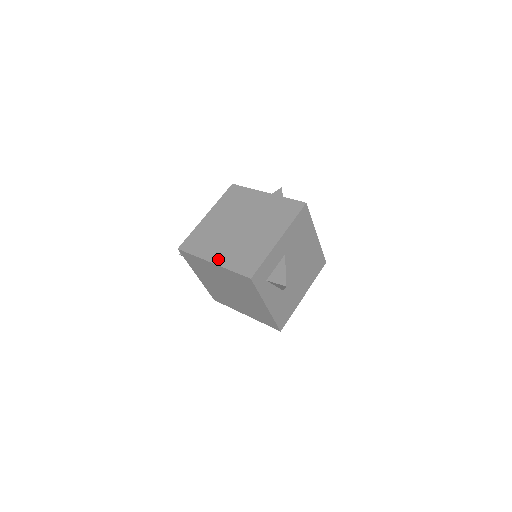
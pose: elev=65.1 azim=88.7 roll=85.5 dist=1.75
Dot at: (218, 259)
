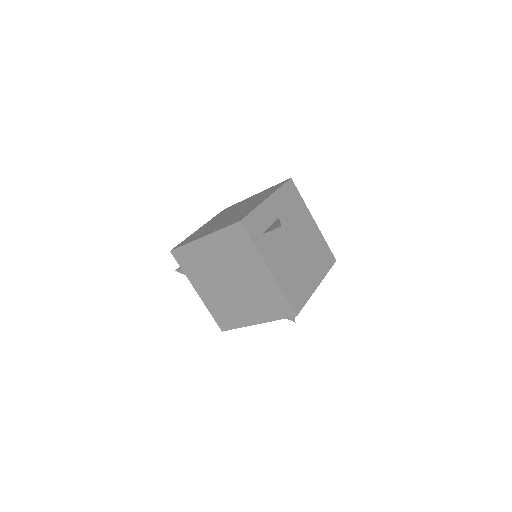
Dot at: (208, 232)
